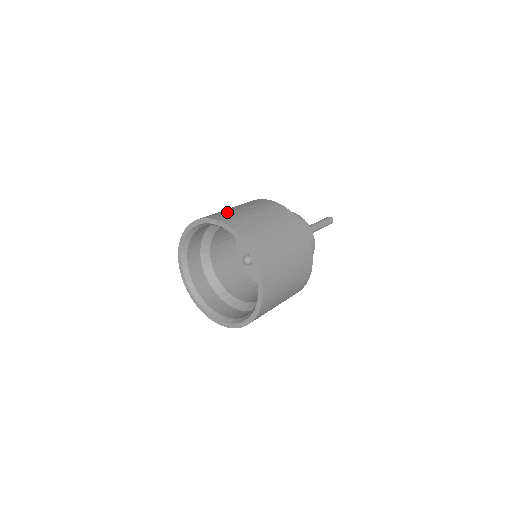
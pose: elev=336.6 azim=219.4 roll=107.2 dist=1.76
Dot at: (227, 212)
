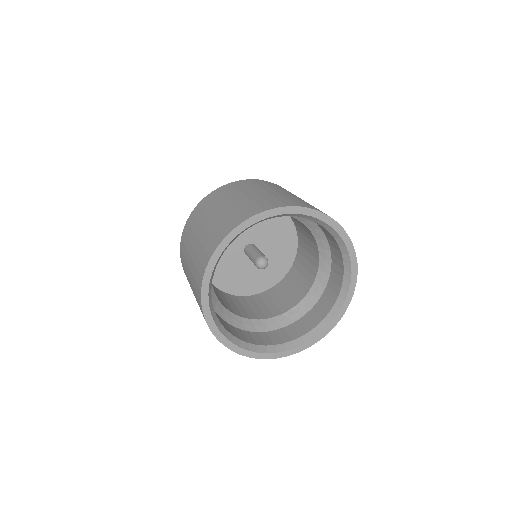
Dot at: (227, 216)
